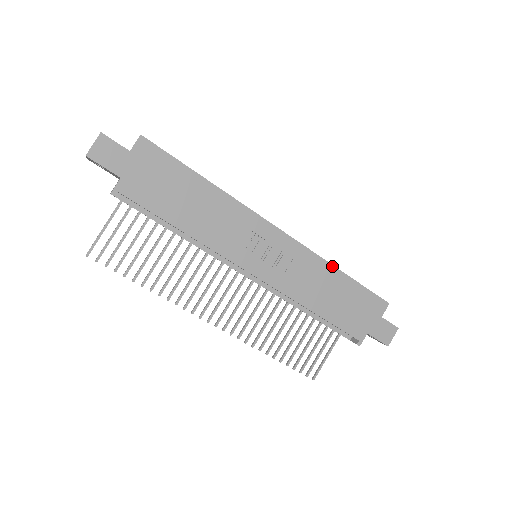
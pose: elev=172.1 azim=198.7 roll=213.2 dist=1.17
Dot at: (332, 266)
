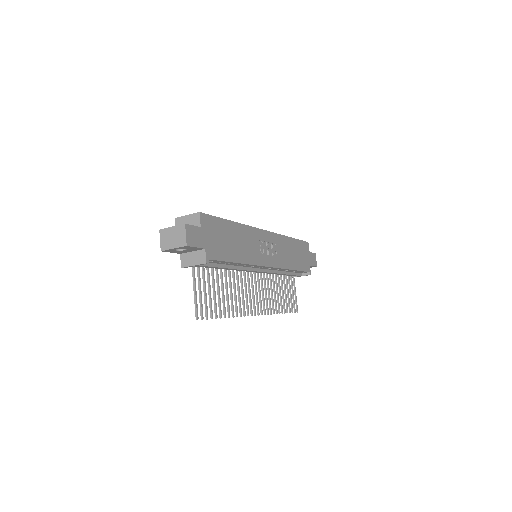
Dot at: (287, 237)
